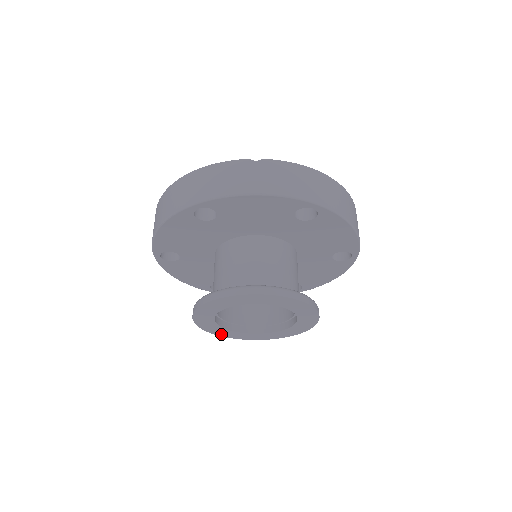
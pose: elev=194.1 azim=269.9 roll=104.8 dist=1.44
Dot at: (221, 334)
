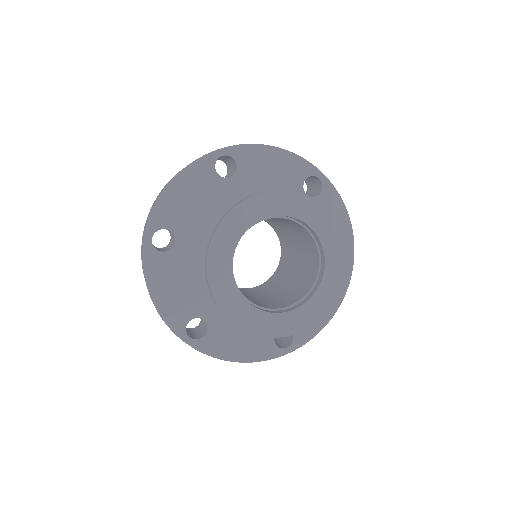
Dot at: (228, 310)
